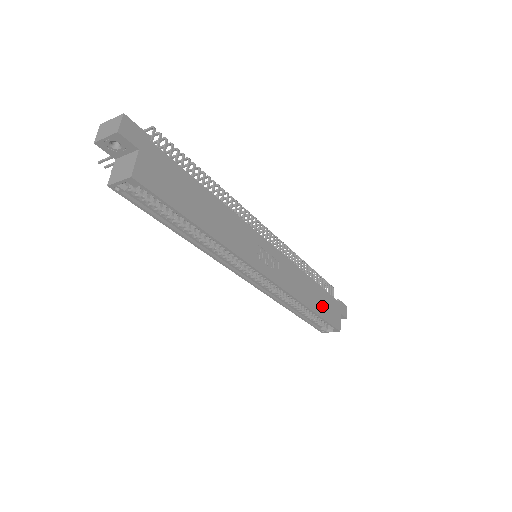
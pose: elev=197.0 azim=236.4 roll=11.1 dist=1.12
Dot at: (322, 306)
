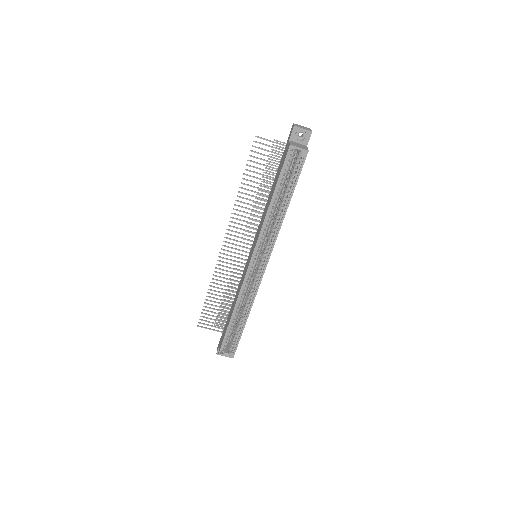
Dot at: occluded
